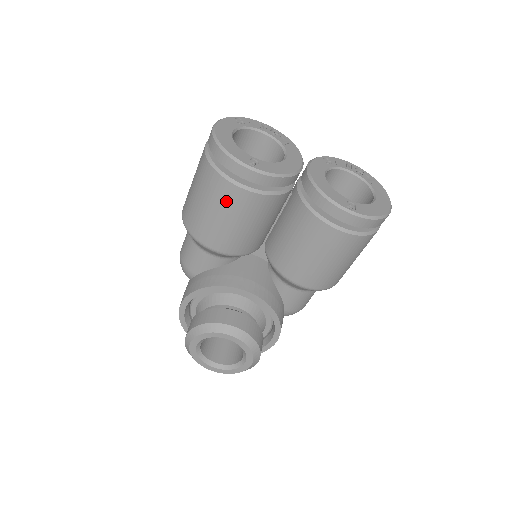
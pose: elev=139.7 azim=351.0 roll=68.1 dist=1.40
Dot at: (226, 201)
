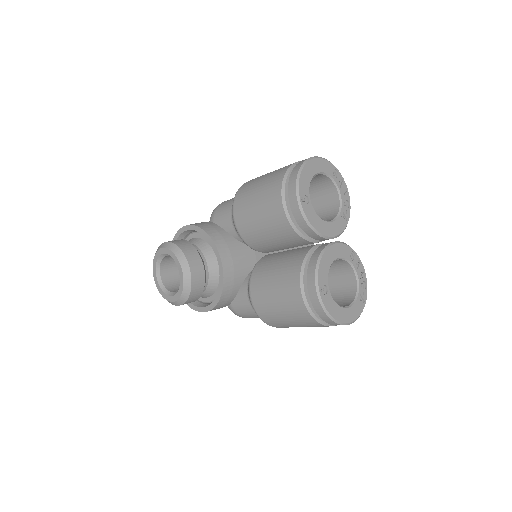
Dot at: (268, 201)
